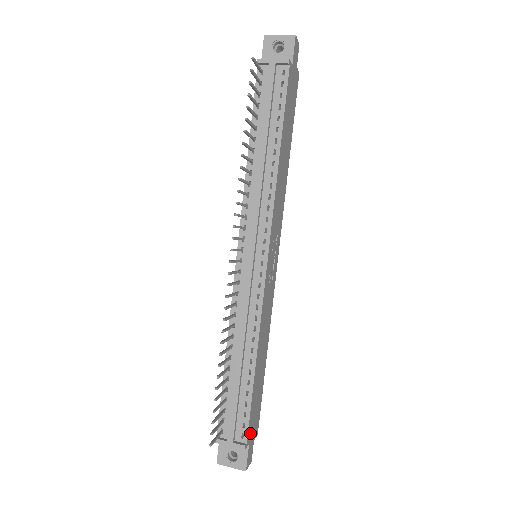
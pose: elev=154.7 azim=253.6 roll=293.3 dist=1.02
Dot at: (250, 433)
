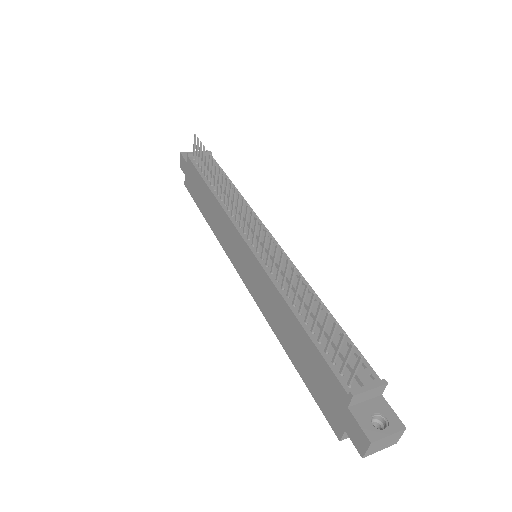
Dot at: occluded
